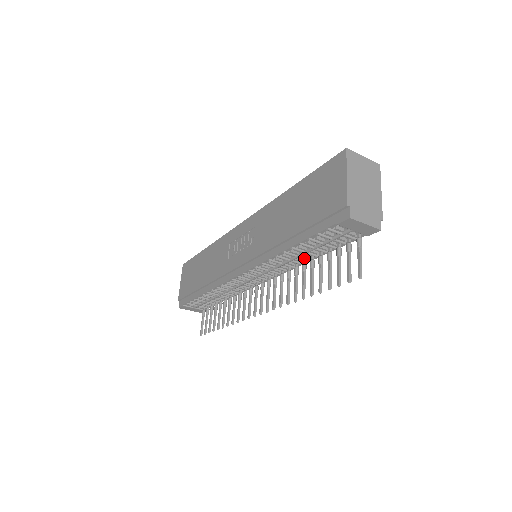
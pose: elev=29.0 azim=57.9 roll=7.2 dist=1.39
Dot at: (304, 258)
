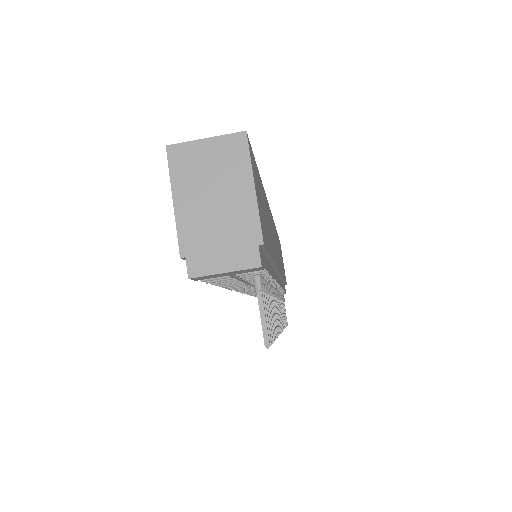
Dot at: occluded
